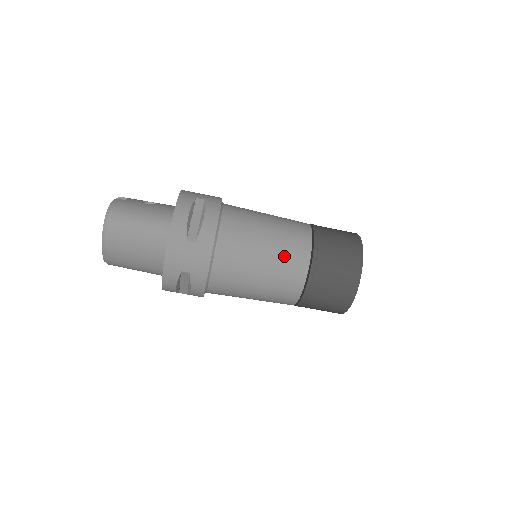
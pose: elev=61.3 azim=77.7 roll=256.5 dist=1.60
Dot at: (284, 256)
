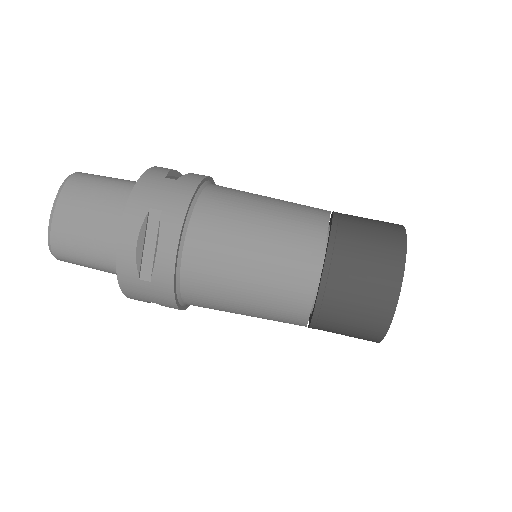
Dot at: (293, 209)
